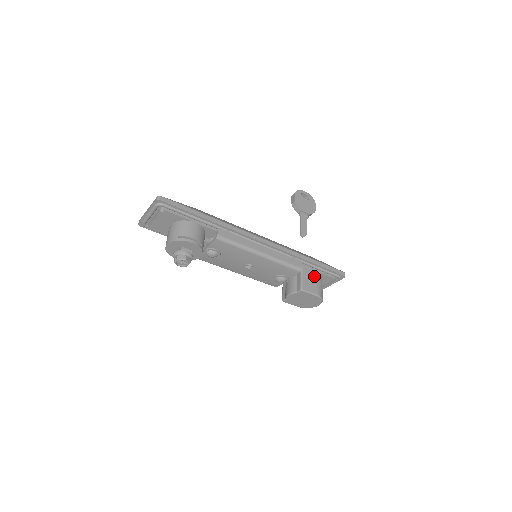
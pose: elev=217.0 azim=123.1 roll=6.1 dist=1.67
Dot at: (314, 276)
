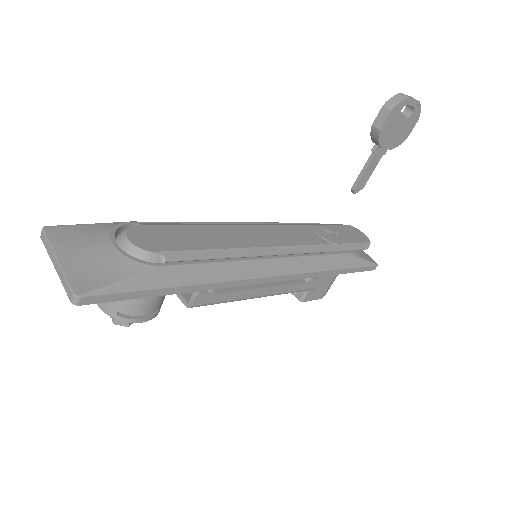
Dot at: (330, 277)
